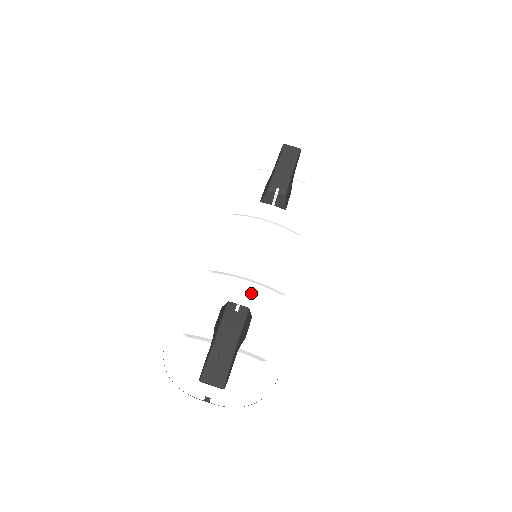
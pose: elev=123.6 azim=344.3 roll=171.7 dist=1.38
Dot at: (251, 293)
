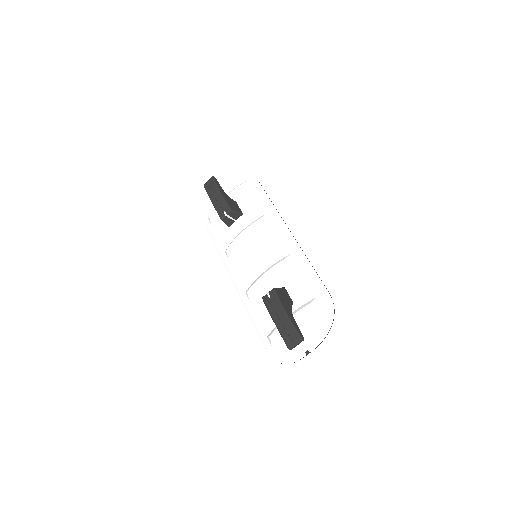
Dot at: (272, 277)
